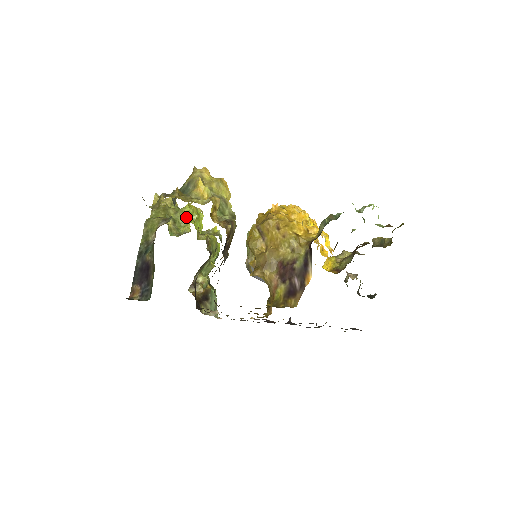
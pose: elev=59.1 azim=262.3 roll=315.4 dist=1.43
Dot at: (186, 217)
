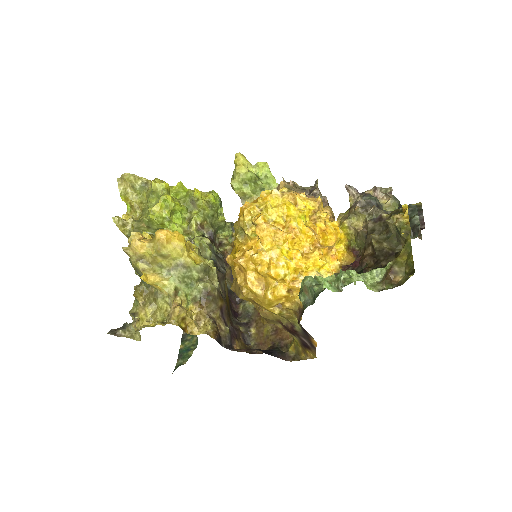
Dot at: (161, 227)
